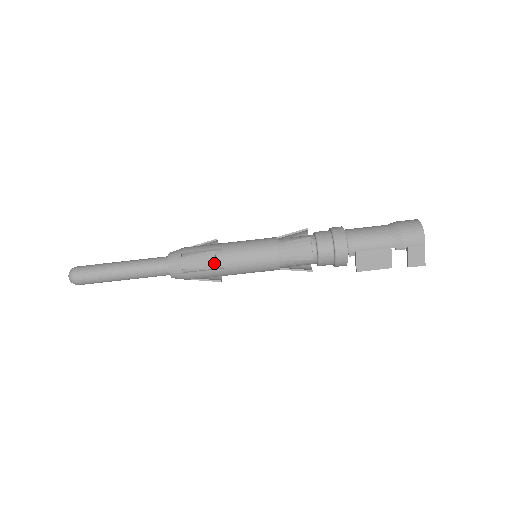
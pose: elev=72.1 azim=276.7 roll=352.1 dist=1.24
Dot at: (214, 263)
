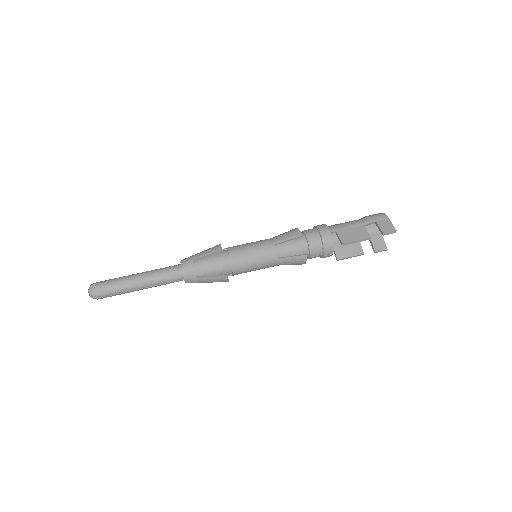
Dot at: (220, 248)
